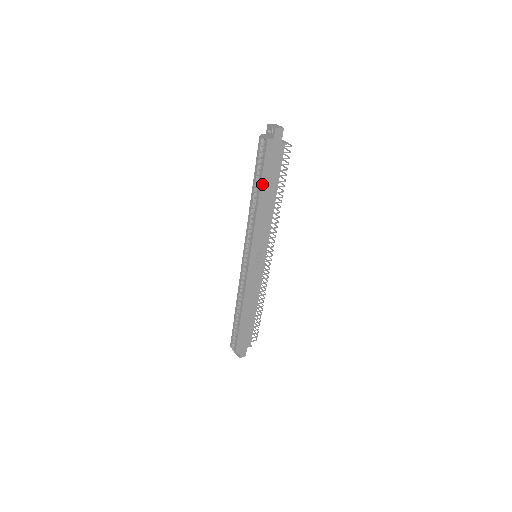
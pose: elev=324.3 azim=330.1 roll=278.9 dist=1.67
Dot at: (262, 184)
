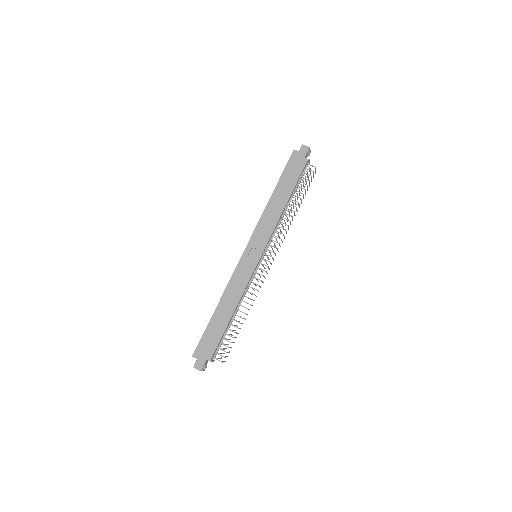
Dot at: (279, 183)
